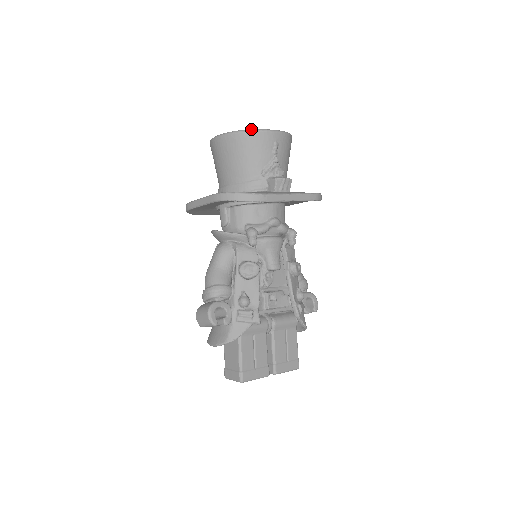
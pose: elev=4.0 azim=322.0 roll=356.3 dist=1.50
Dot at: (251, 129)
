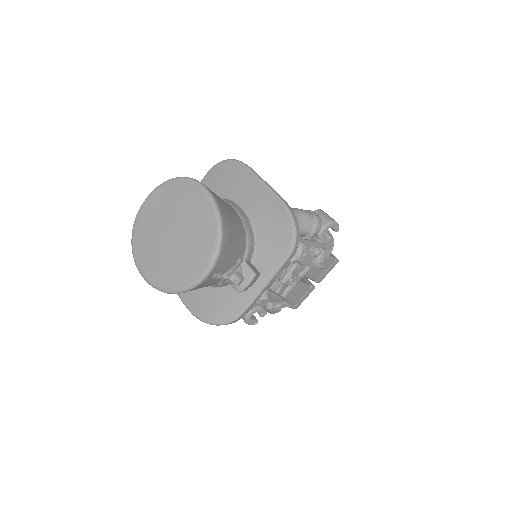
Dot at: (177, 291)
